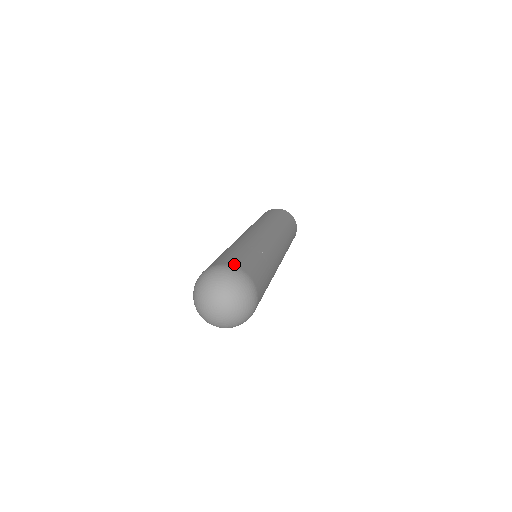
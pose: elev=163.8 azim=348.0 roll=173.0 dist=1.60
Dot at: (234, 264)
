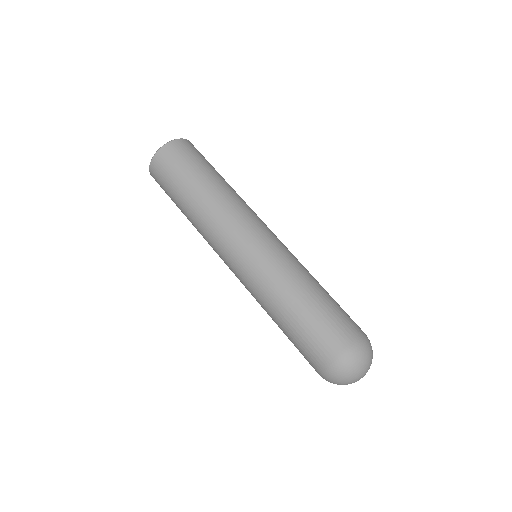
Dot at: (352, 338)
